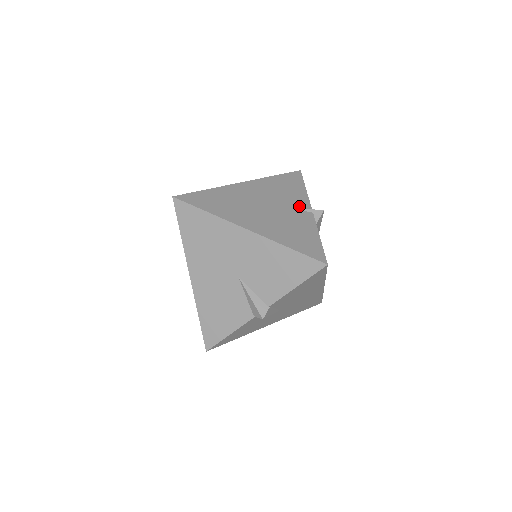
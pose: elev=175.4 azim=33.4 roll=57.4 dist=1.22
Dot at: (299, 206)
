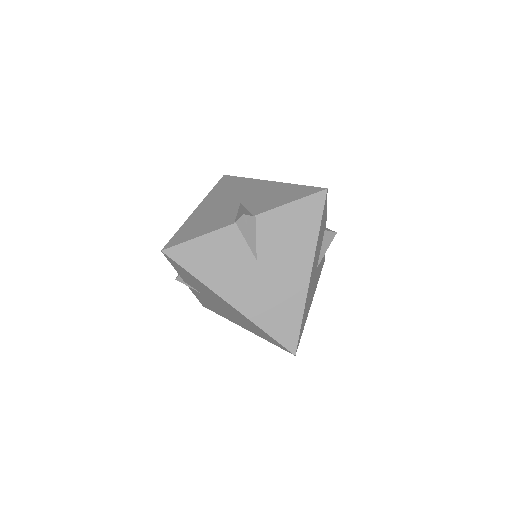
Dot at: occluded
